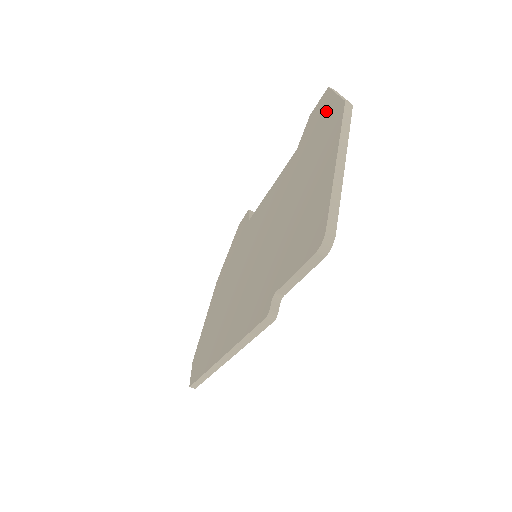
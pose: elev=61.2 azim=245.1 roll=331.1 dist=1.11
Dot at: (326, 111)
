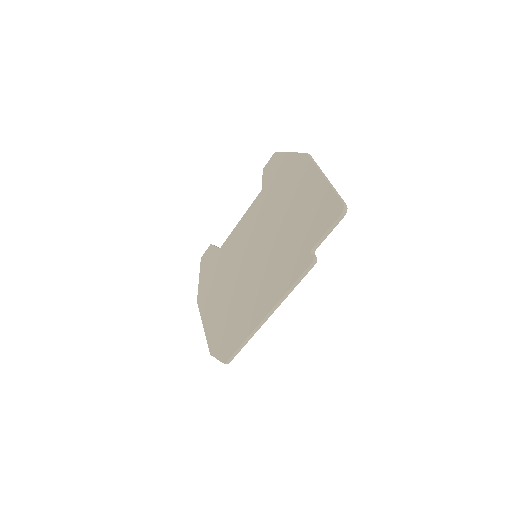
Dot at: (286, 162)
